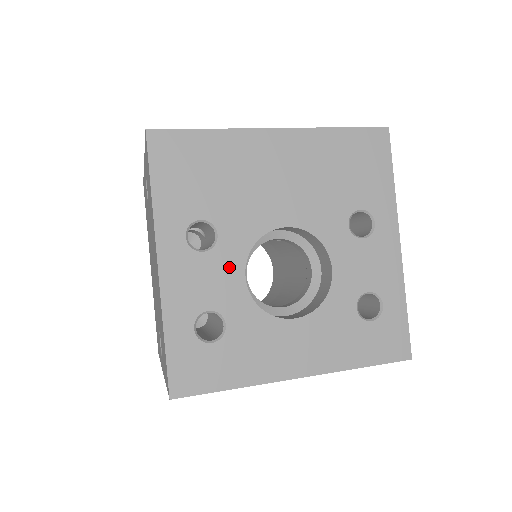
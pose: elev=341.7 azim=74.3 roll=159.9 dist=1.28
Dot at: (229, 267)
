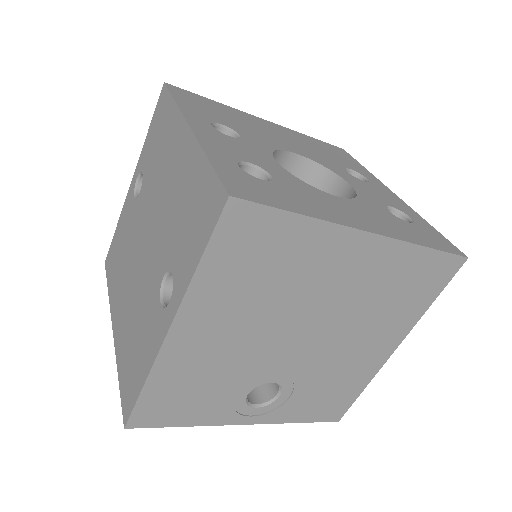
Dot at: (258, 151)
